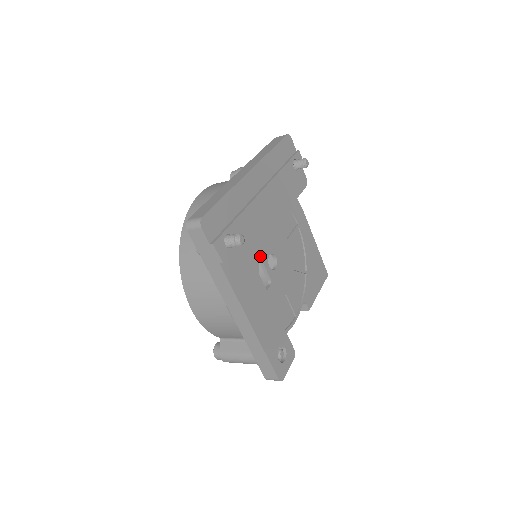
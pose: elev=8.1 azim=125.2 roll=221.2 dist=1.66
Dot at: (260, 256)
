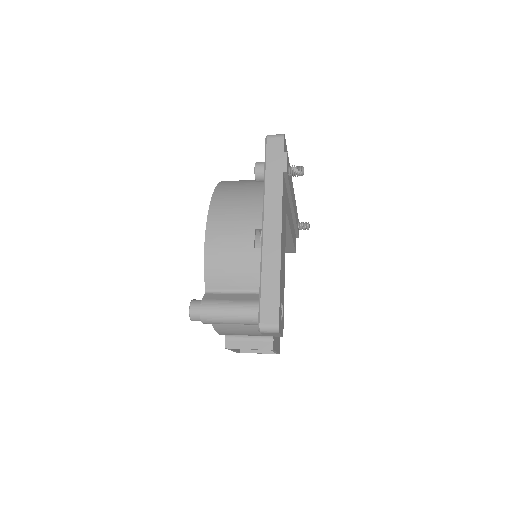
Dot at: occluded
